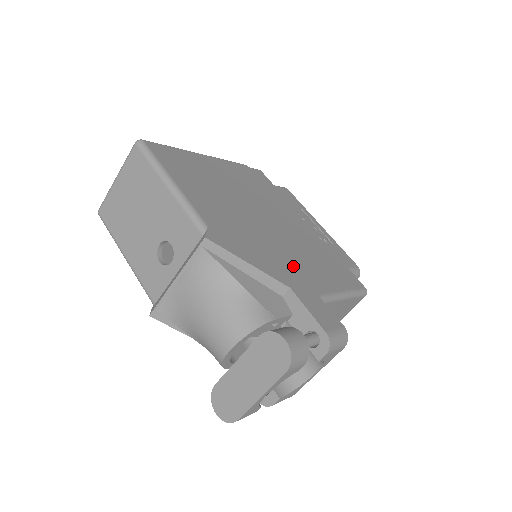
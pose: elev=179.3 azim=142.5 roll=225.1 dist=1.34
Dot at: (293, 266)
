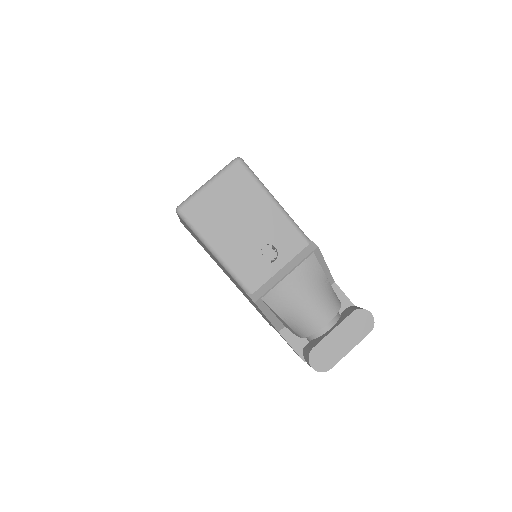
Dot at: occluded
